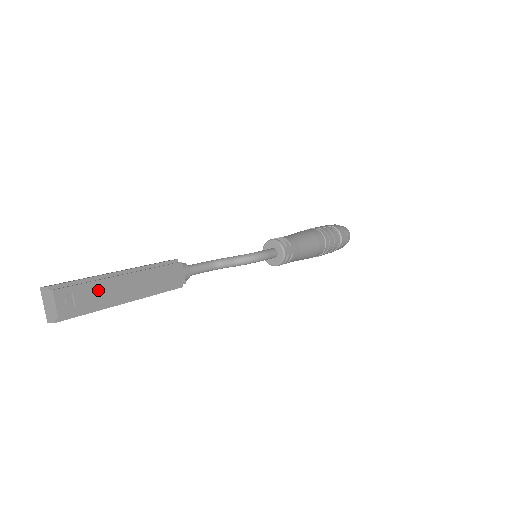
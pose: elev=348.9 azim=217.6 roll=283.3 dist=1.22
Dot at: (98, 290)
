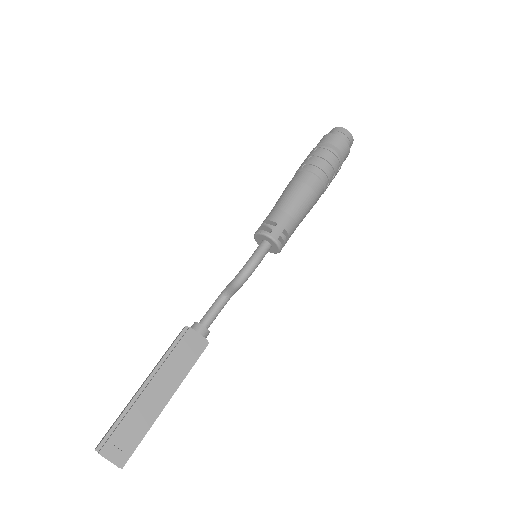
Dot at: (134, 419)
